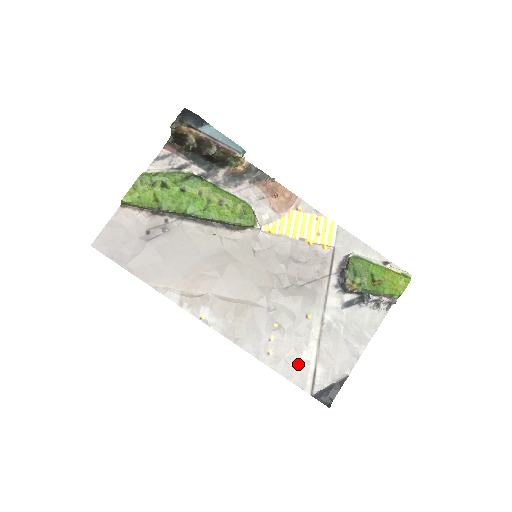
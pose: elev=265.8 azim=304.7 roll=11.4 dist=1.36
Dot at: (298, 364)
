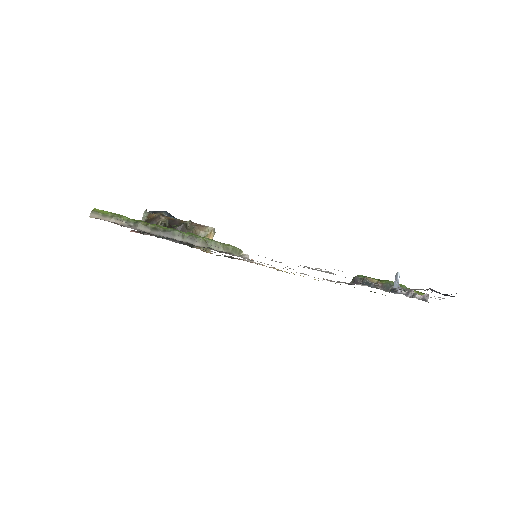
Dot at: occluded
